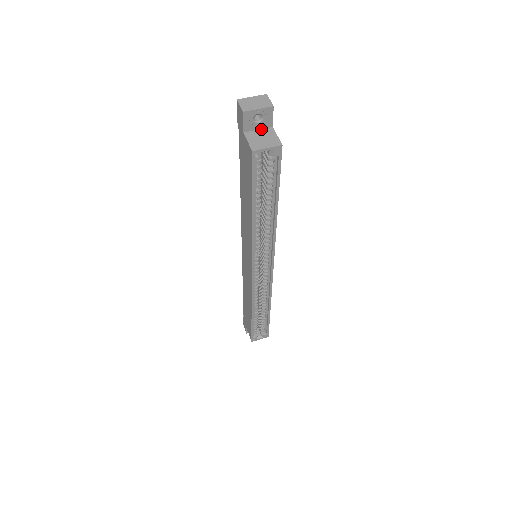
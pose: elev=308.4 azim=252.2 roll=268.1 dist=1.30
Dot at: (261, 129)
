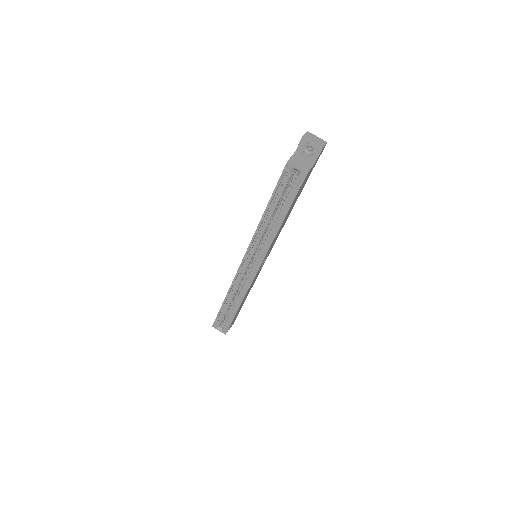
Dot at: (307, 158)
